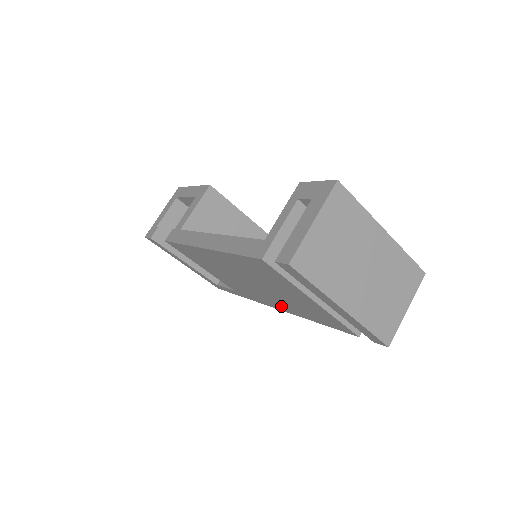
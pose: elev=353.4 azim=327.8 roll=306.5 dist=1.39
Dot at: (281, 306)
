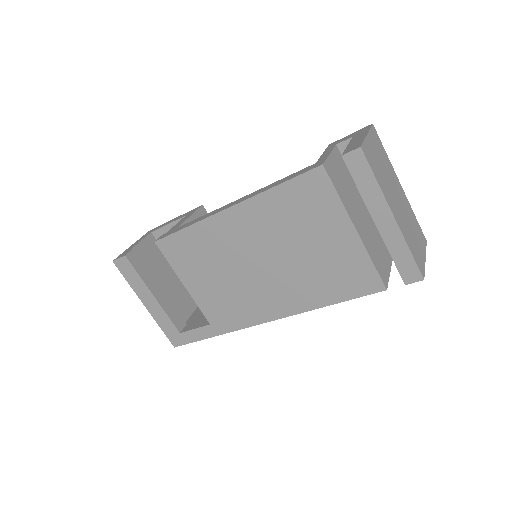
Dot at: (284, 302)
